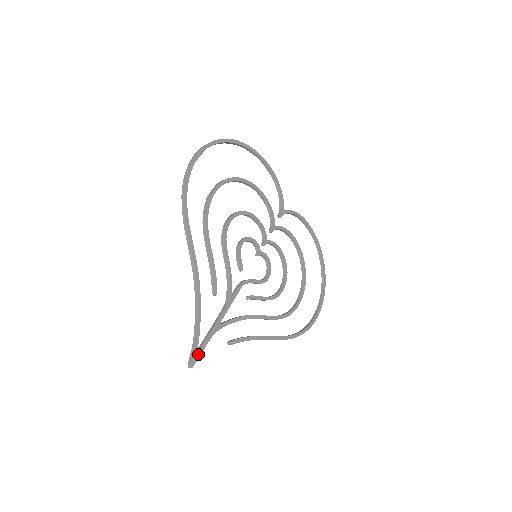
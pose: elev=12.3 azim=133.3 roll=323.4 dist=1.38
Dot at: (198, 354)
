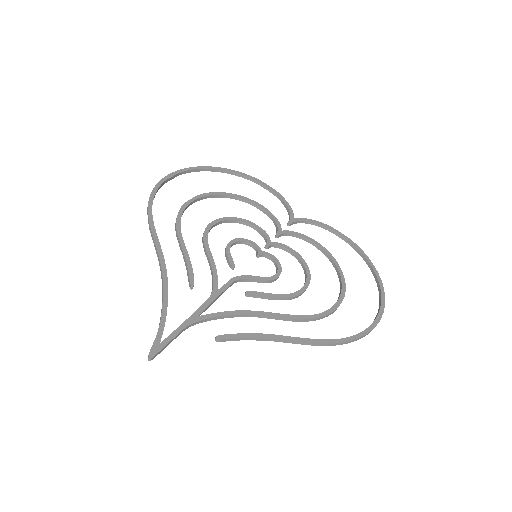
Dot at: (162, 344)
